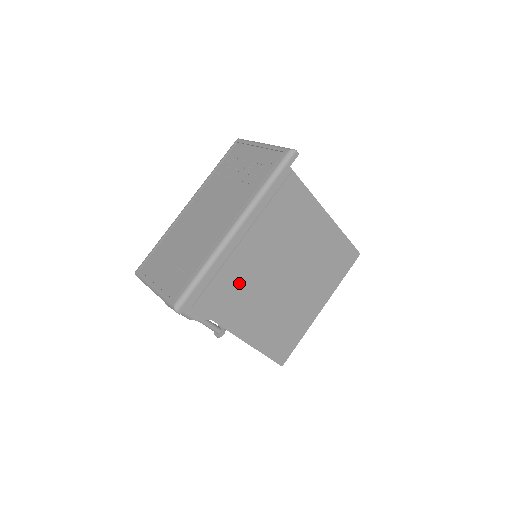
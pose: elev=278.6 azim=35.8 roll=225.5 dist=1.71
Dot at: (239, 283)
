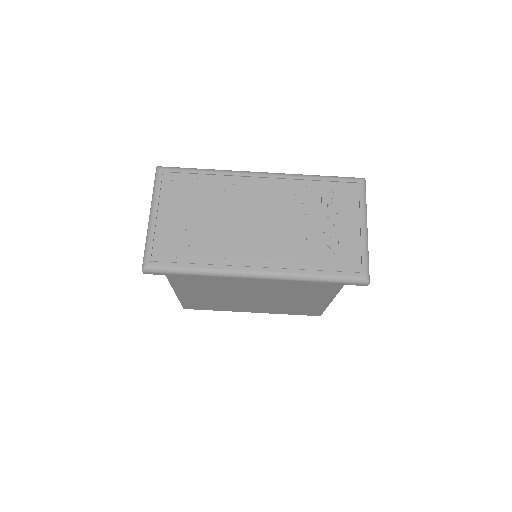
Dot at: (215, 279)
